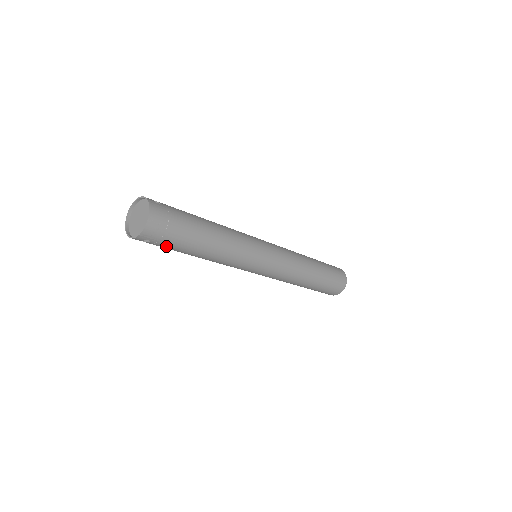
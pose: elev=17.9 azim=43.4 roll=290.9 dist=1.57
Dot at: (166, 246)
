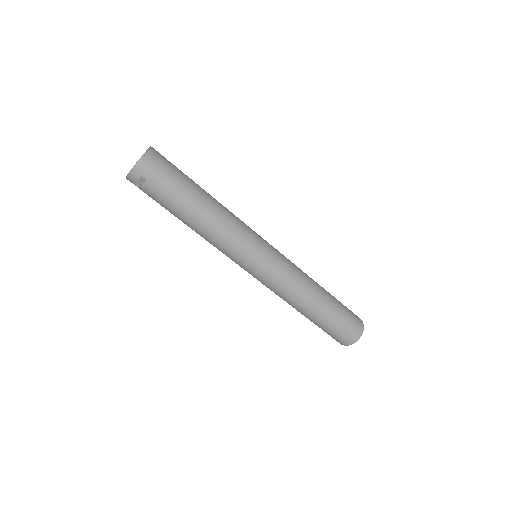
Dot at: (161, 193)
